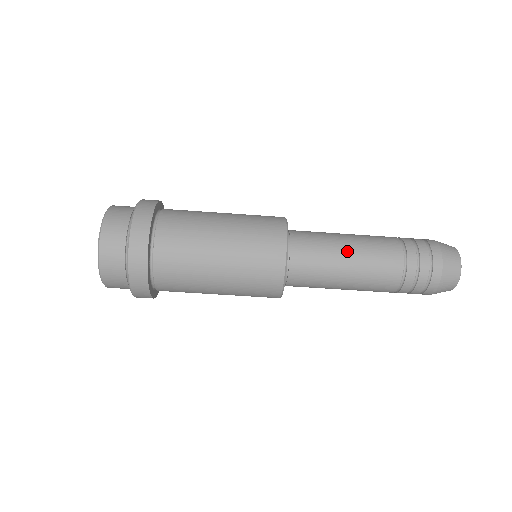
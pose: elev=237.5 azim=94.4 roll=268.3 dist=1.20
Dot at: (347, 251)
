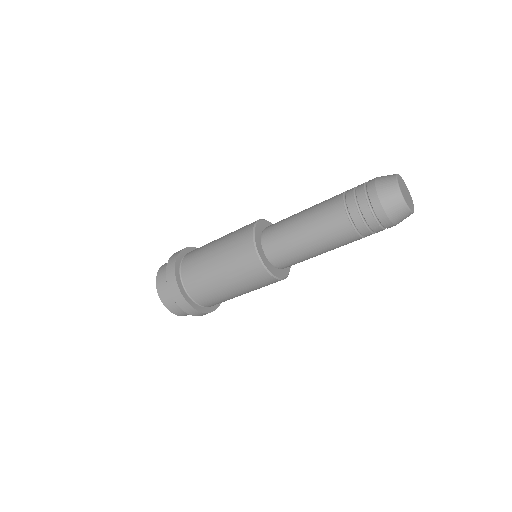
Dot at: (306, 240)
